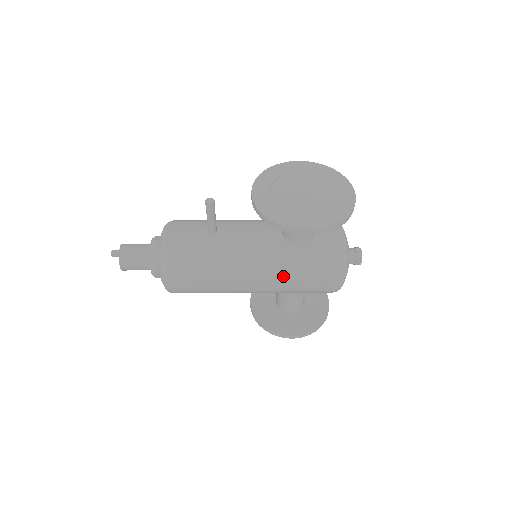
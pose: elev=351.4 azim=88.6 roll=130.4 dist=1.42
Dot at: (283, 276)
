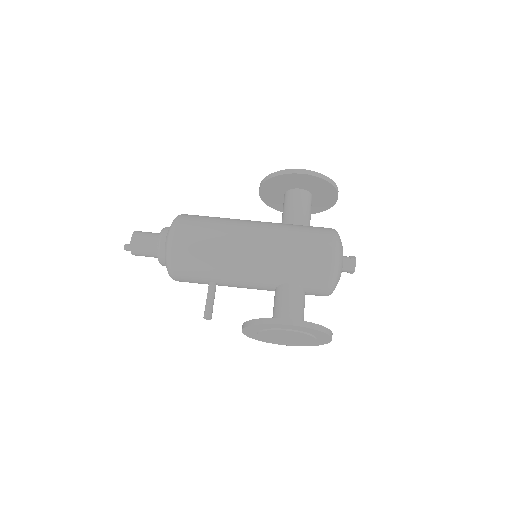
Dot at: occluded
